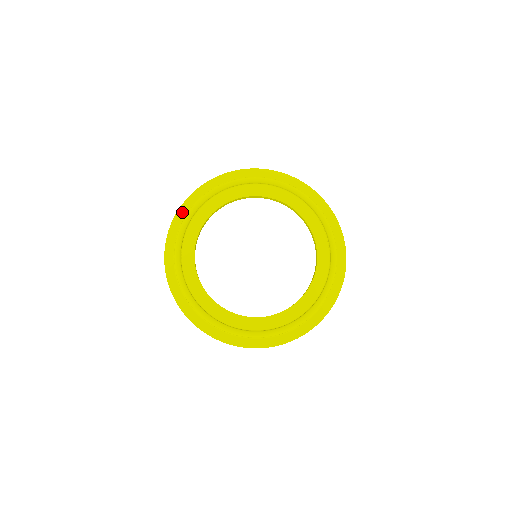
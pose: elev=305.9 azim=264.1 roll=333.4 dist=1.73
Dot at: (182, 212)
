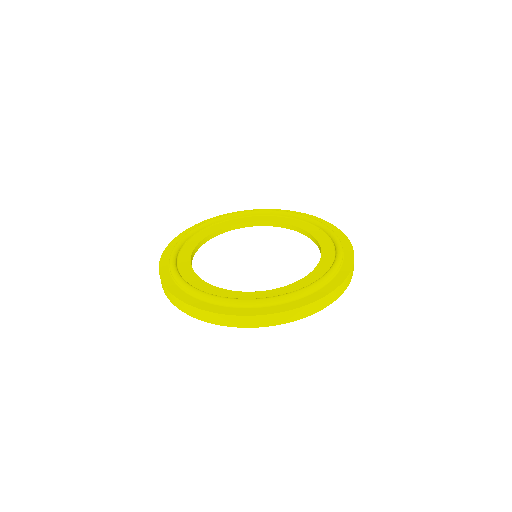
Dot at: occluded
